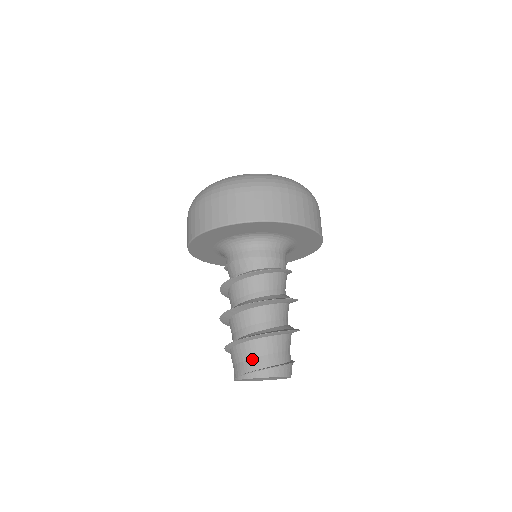
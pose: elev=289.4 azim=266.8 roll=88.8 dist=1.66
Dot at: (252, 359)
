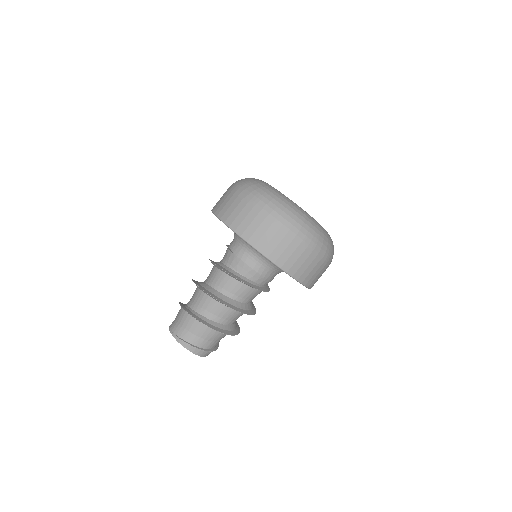
Dot at: (192, 334)
